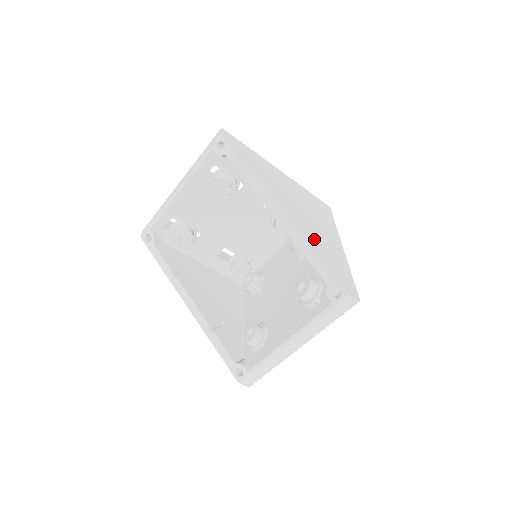
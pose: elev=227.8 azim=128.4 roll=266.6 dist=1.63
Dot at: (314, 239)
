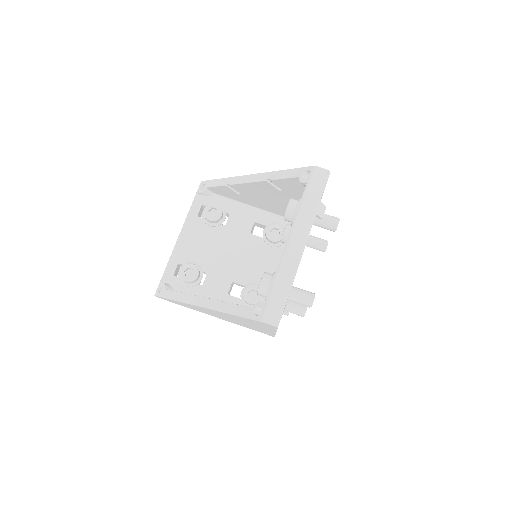
Dot at: occluded
